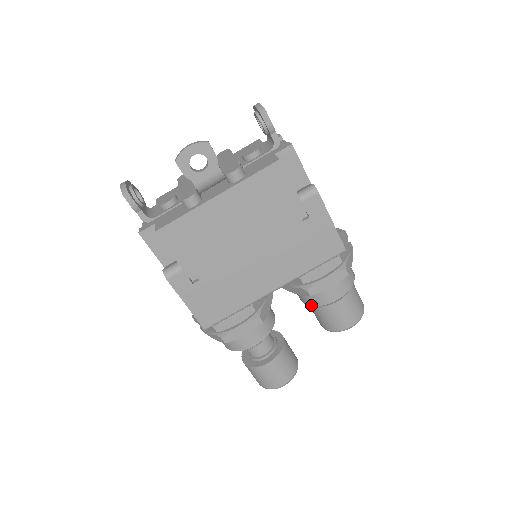
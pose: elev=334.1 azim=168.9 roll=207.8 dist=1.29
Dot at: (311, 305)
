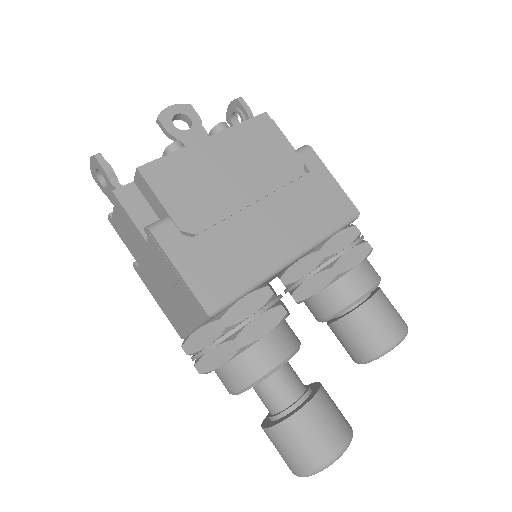
Dot at: (341, 308)
